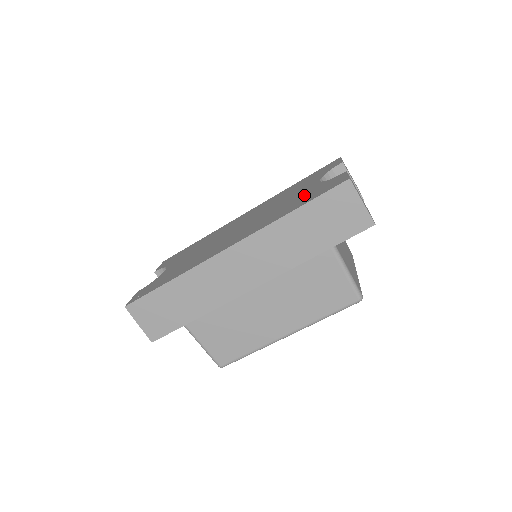
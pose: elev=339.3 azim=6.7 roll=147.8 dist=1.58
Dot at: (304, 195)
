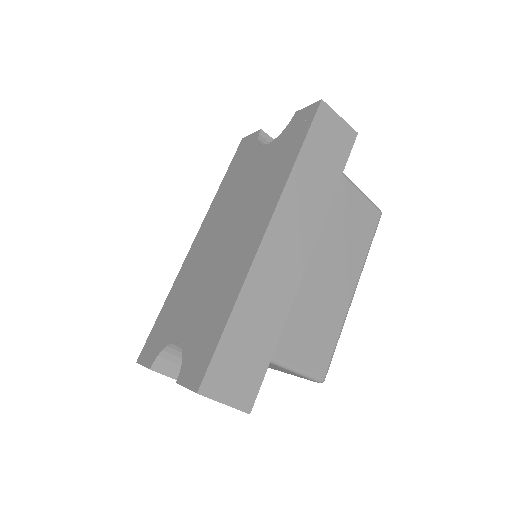
Dot at: (277, 152)
